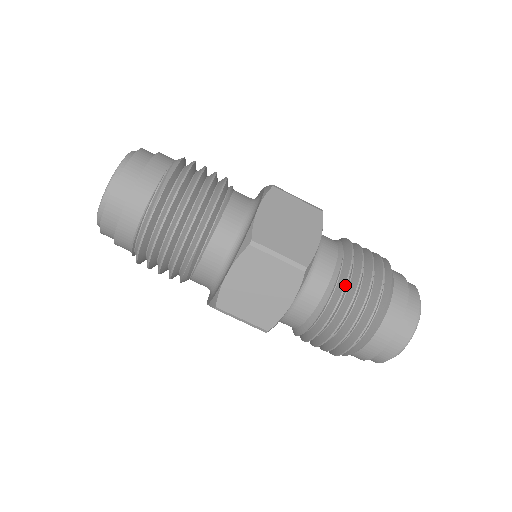
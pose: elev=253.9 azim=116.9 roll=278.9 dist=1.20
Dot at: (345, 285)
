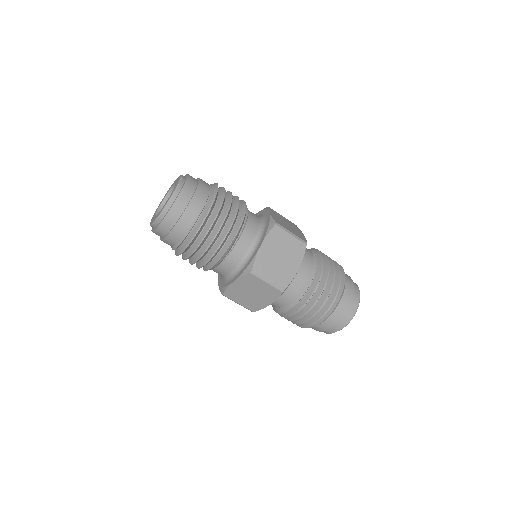
Dot at: (323, 262)
